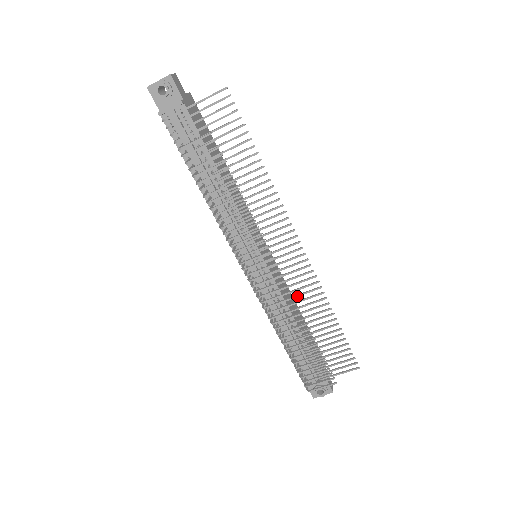
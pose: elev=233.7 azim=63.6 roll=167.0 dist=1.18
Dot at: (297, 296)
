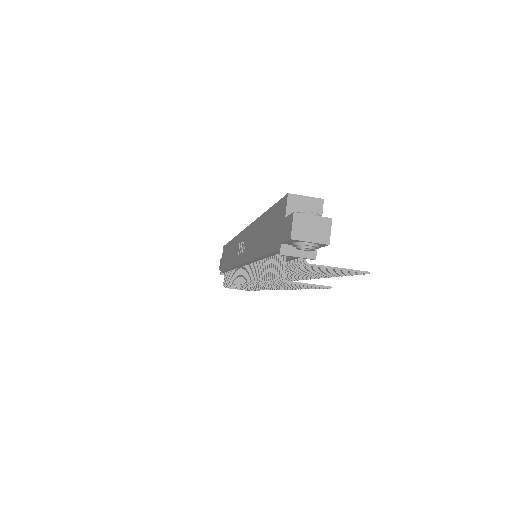
Dot at: occluded
